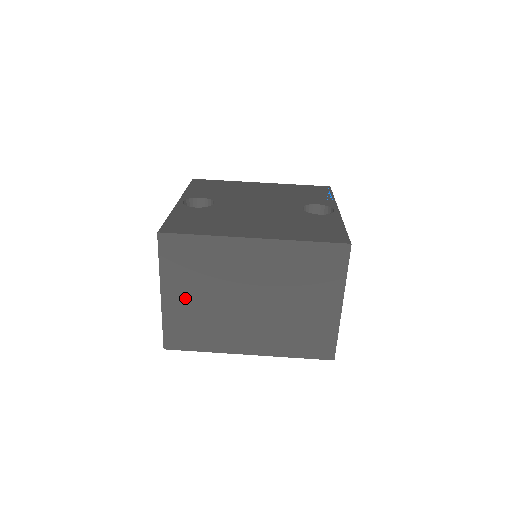
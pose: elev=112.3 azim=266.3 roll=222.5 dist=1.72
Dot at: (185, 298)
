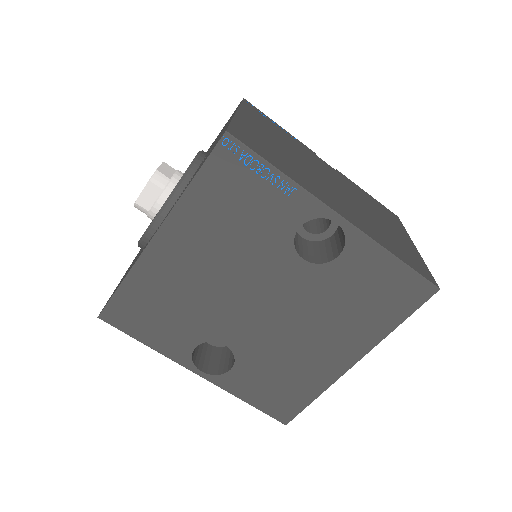
Dot at: occluded
